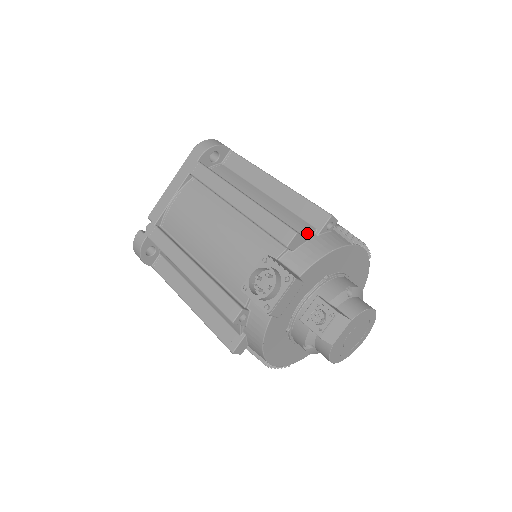
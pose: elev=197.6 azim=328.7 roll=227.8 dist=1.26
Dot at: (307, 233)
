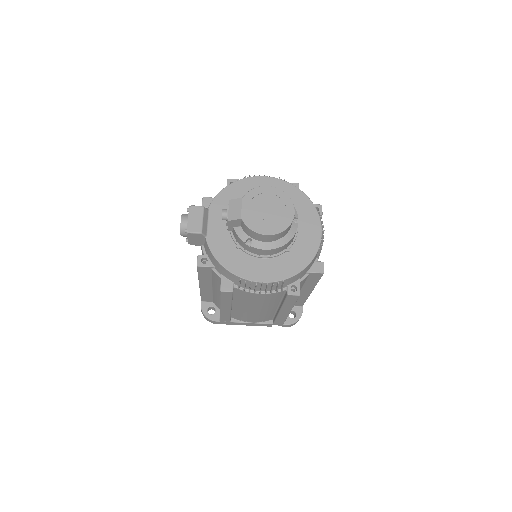
Dot at: occluded
